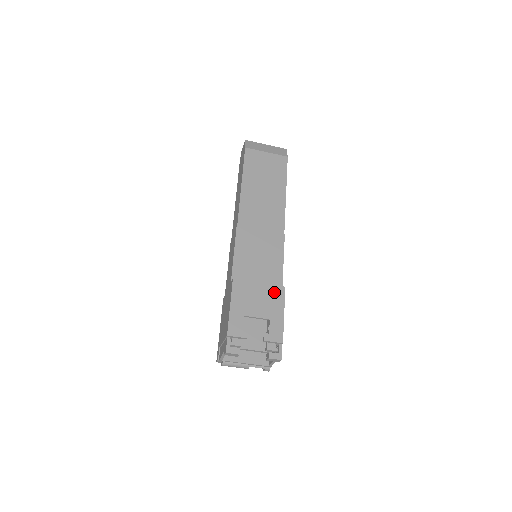
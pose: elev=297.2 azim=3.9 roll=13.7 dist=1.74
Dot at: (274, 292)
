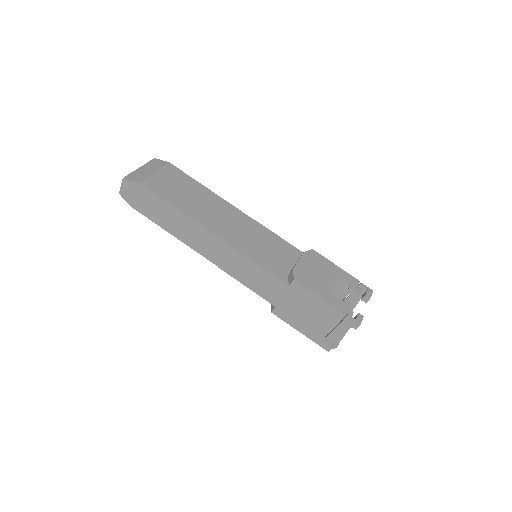
Dot at: (315, 259)
